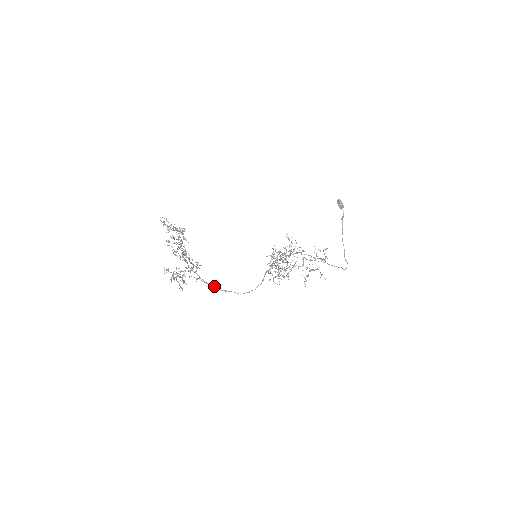
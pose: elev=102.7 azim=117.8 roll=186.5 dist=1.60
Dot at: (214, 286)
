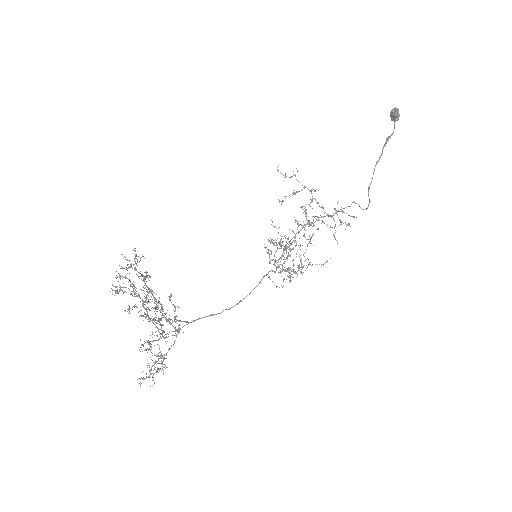
Dot at: (198, 319)
